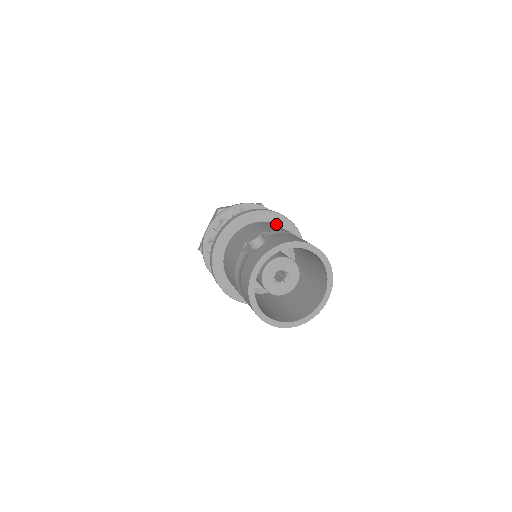
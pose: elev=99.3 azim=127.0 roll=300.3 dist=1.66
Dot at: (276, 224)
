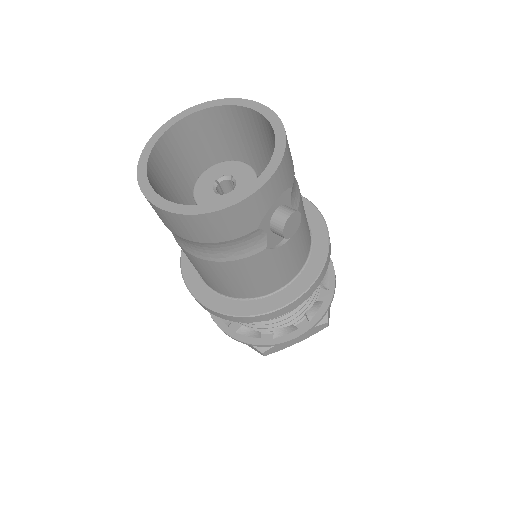
Dot at: occluded
